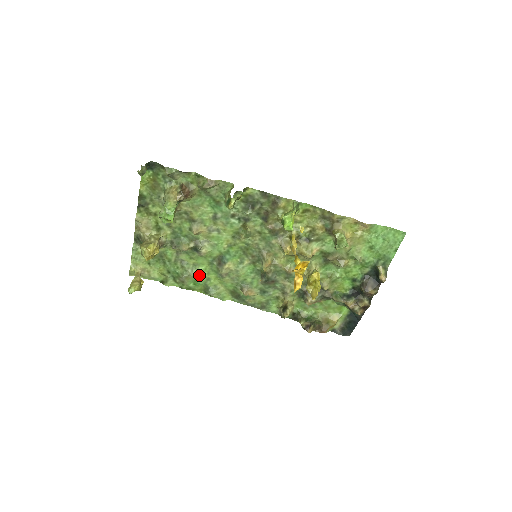
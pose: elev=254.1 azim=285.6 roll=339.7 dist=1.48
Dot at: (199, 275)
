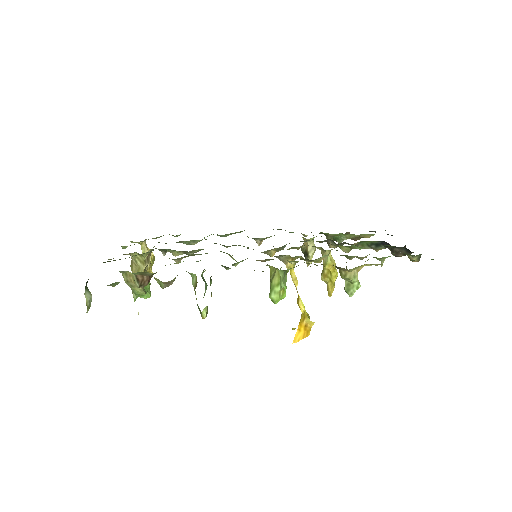
Dot at: occluded
